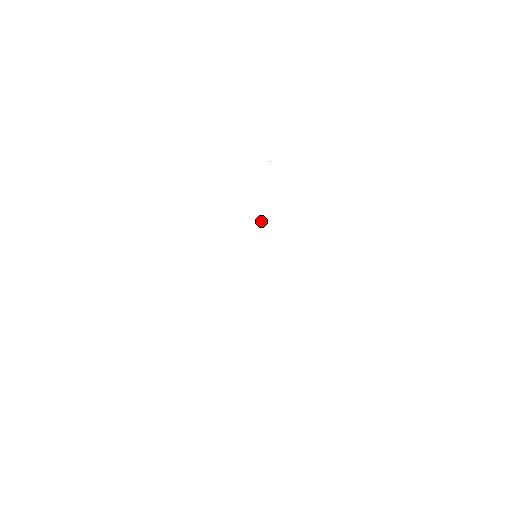
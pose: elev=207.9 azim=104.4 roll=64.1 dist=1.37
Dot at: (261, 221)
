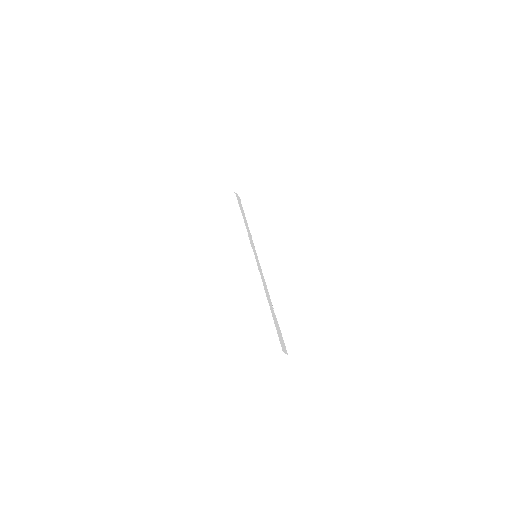
Dot at: (249, 239)
